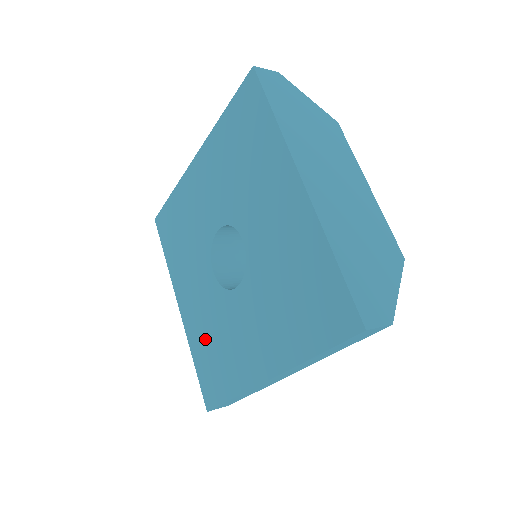
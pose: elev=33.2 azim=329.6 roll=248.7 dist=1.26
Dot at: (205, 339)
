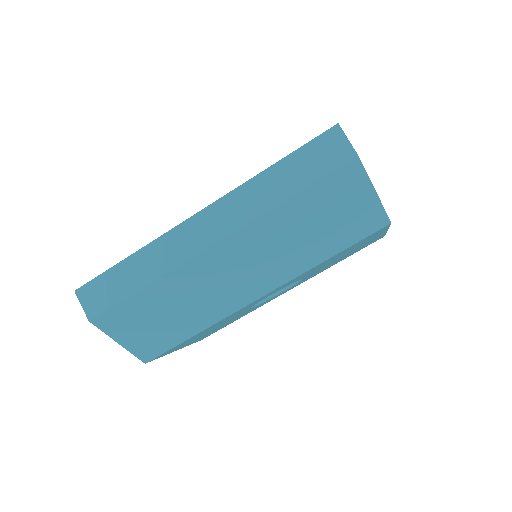
Dot at: occluded
